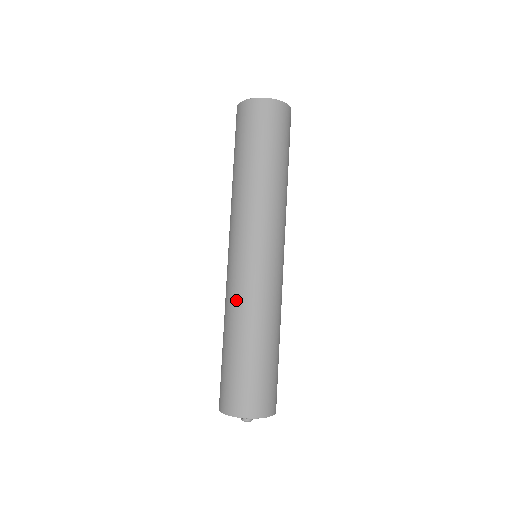
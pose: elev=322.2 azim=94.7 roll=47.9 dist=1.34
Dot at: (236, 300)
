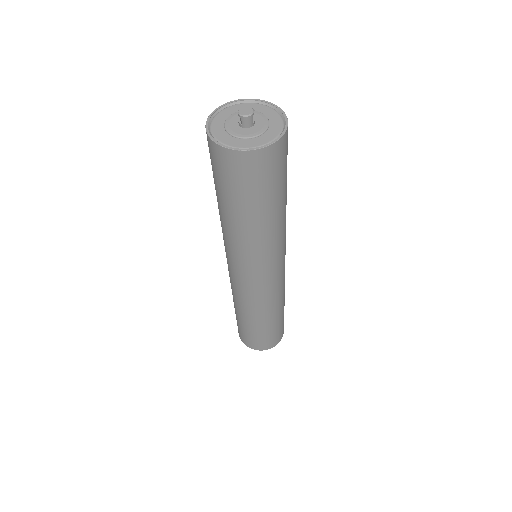
Dot at: (248, 304)
